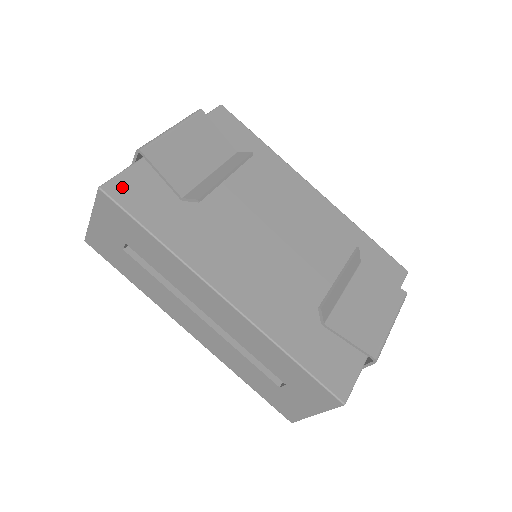
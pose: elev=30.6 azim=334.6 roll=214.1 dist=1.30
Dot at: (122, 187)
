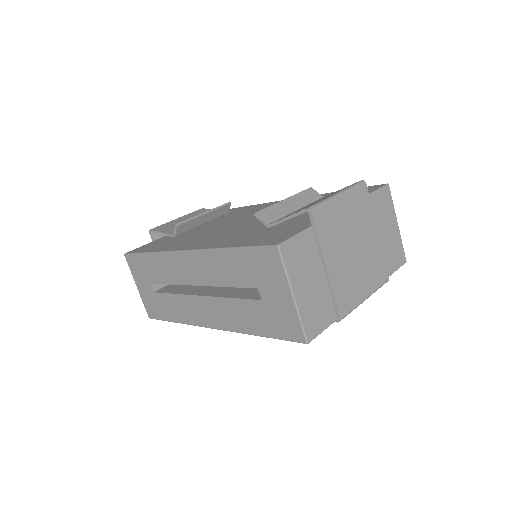
Dot at: (139, 249)
